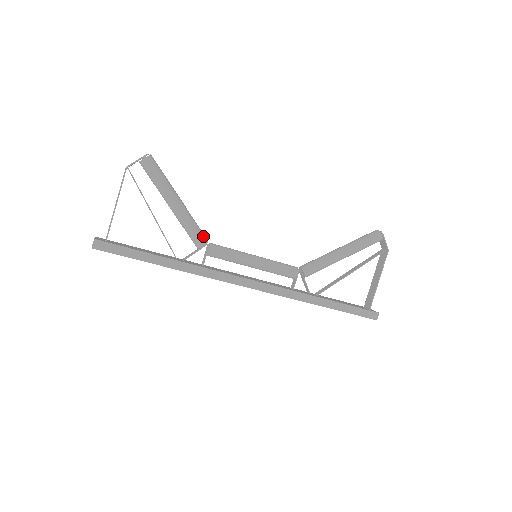
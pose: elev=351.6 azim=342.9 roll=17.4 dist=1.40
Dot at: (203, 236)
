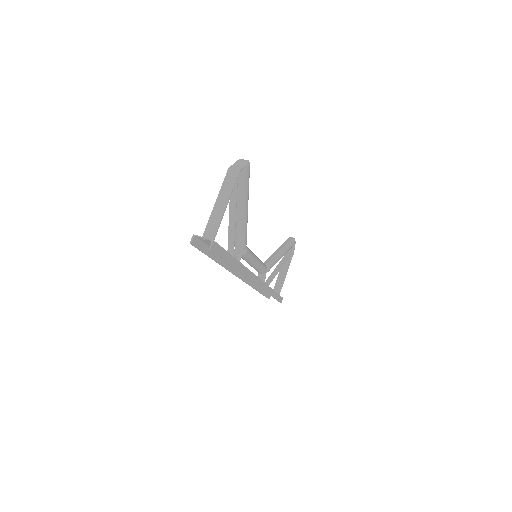
Dot at: (246, 239)
